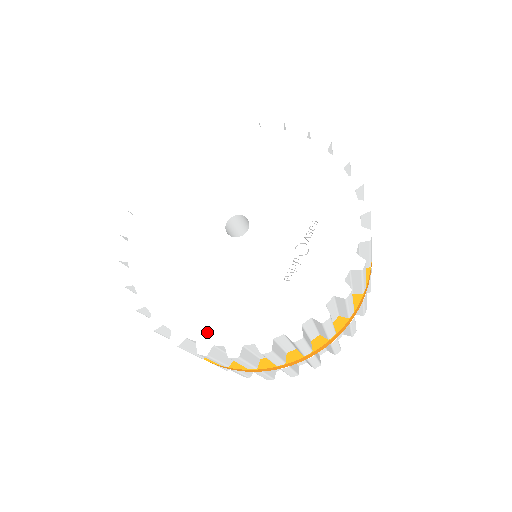
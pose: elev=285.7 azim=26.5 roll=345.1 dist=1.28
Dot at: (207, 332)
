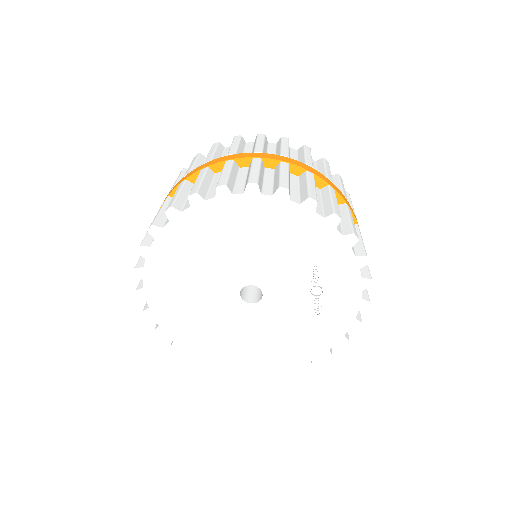
Dot at: (280, 364)
